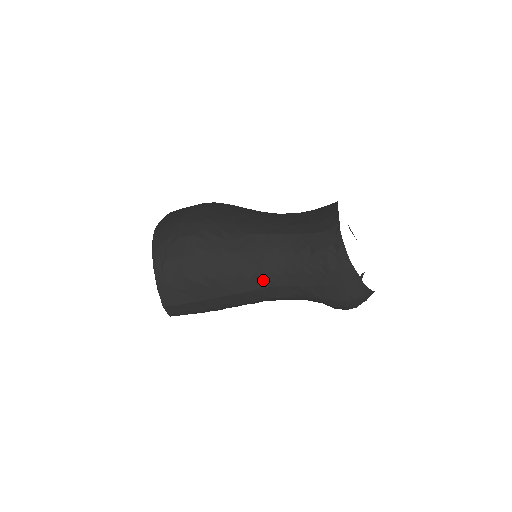
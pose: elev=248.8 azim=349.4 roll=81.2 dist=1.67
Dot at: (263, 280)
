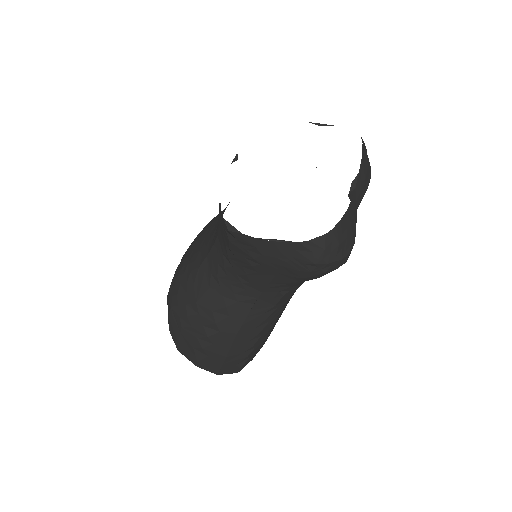
Dot at: (240, 305)
